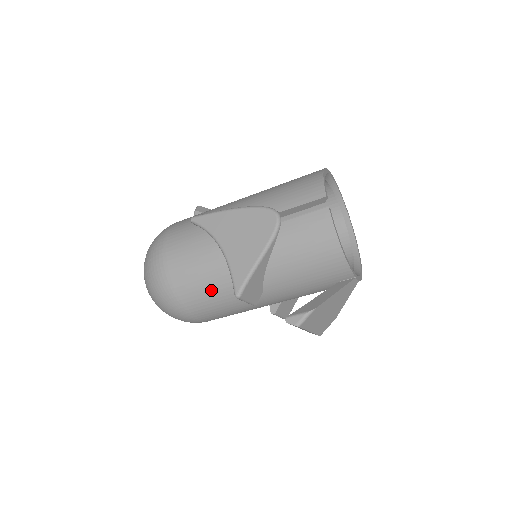
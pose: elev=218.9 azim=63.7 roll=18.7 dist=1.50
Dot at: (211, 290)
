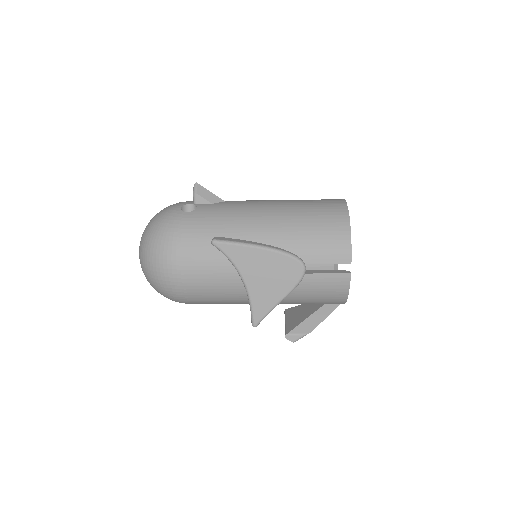
Dot at: (221, 301)
